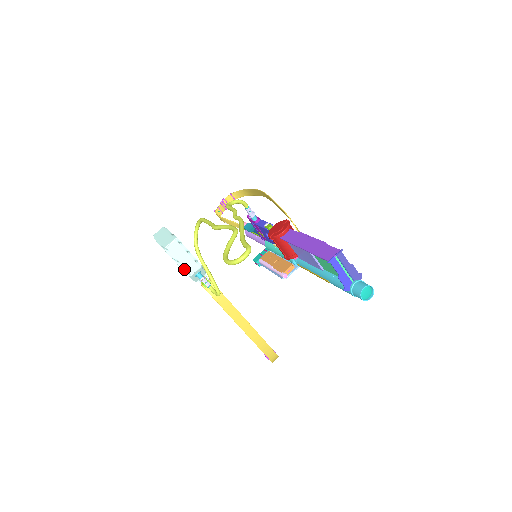
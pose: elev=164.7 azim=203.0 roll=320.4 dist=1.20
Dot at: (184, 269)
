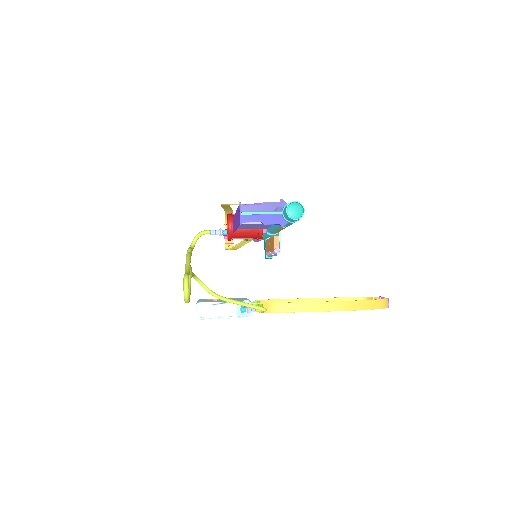
Dot at: (227, 317)
